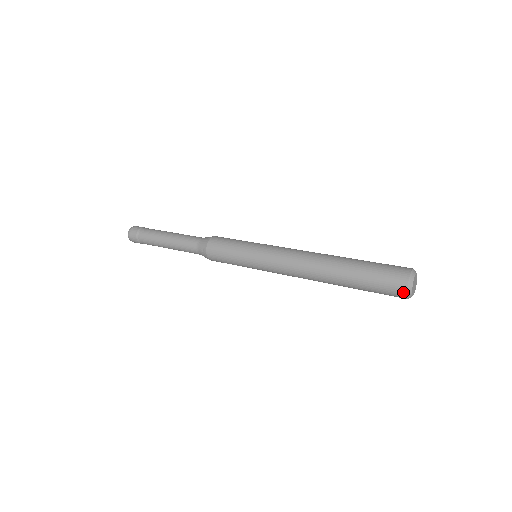
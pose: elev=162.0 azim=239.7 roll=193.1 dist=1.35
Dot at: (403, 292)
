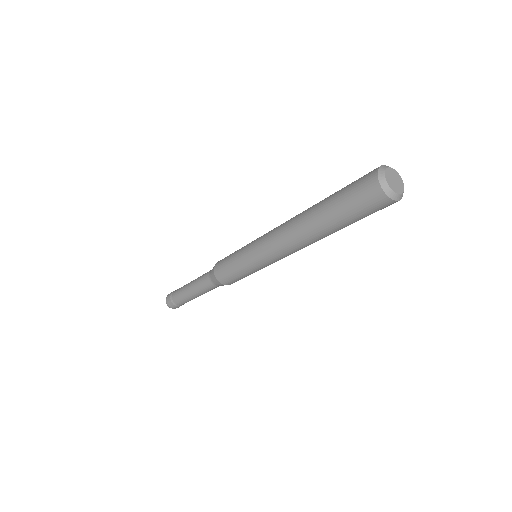
Dot at: (374, 181)
